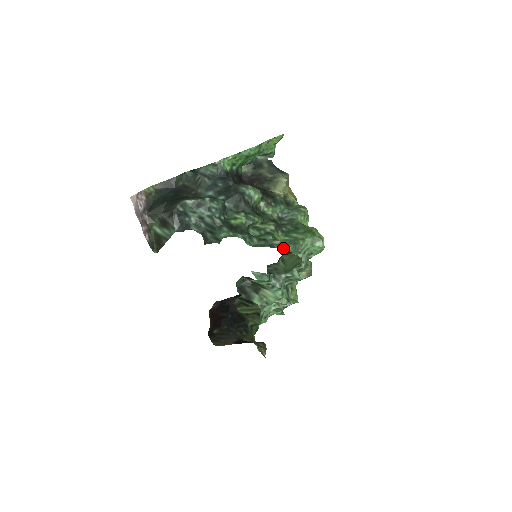
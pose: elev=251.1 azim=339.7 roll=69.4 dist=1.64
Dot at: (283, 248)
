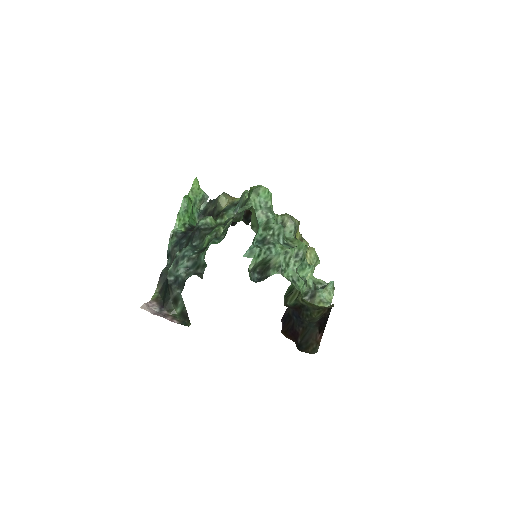
Dot at: occluded
